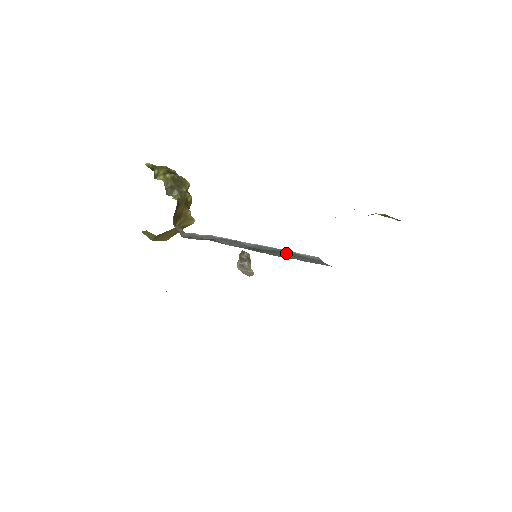
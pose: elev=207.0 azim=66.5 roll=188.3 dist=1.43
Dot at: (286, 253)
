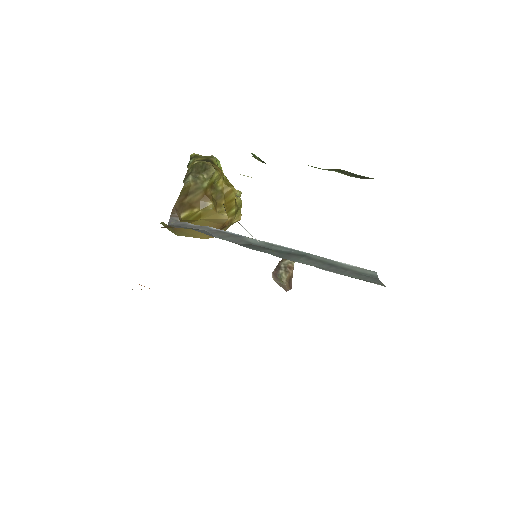
Dot at: (310, 258)
